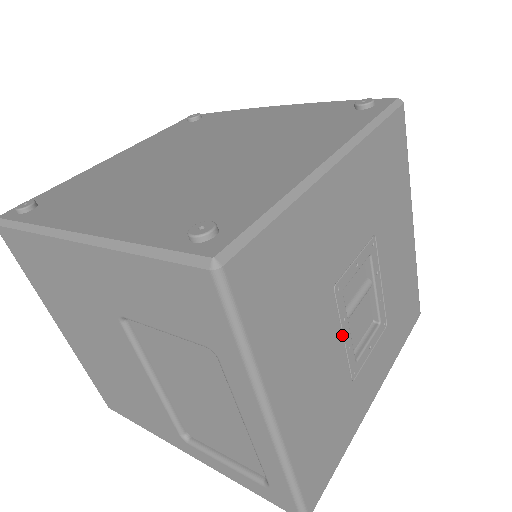
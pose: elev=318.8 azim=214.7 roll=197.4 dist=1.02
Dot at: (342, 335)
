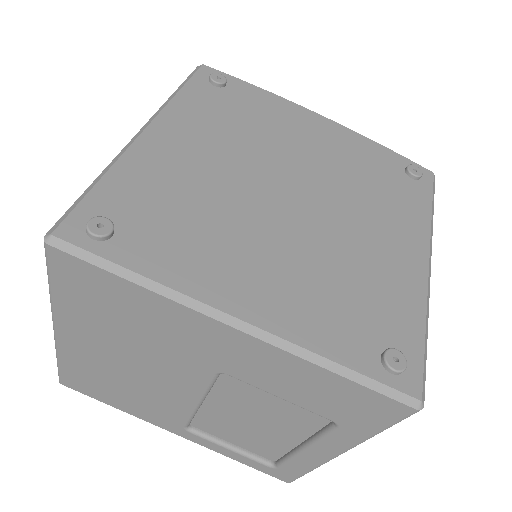
Dot at: occluded
